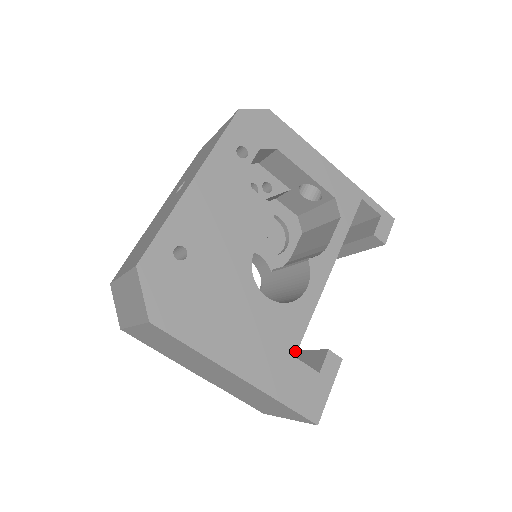
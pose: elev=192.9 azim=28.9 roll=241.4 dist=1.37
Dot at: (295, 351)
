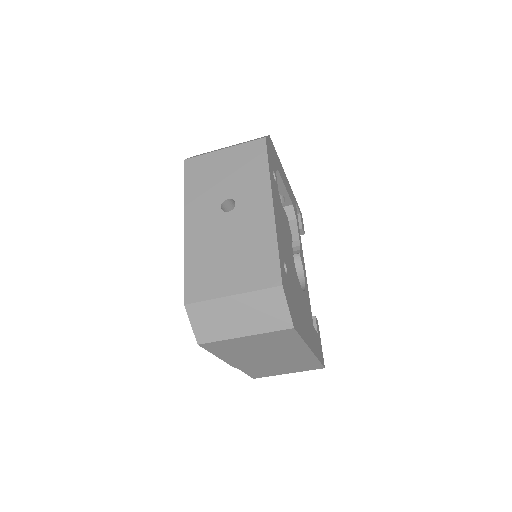
Dot at: occluded
